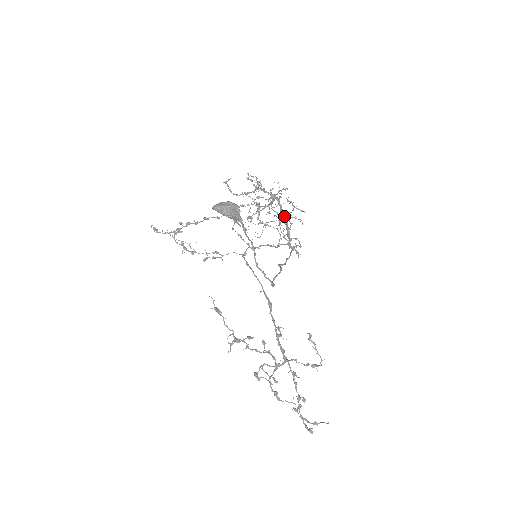
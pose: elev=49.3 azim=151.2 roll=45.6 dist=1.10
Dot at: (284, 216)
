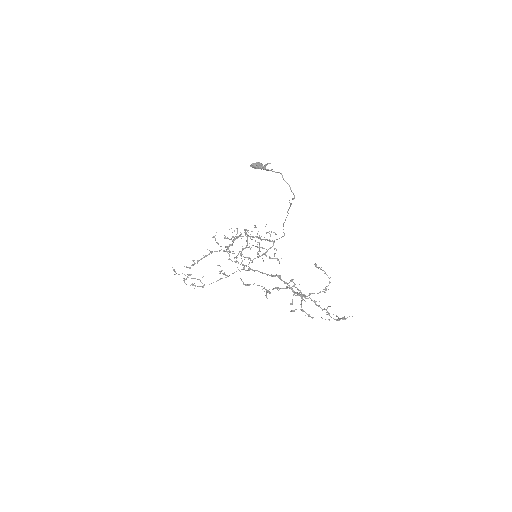
Dot at: occluded
